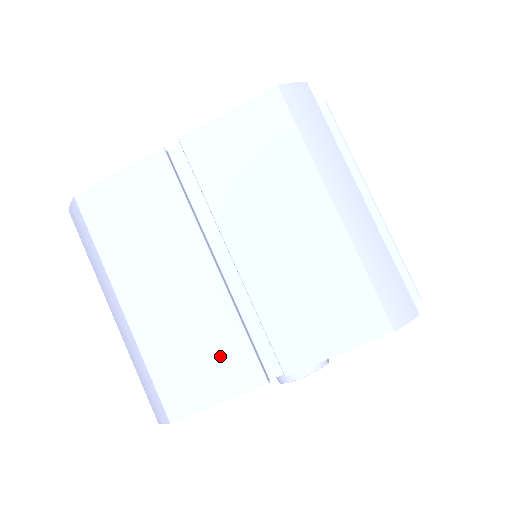
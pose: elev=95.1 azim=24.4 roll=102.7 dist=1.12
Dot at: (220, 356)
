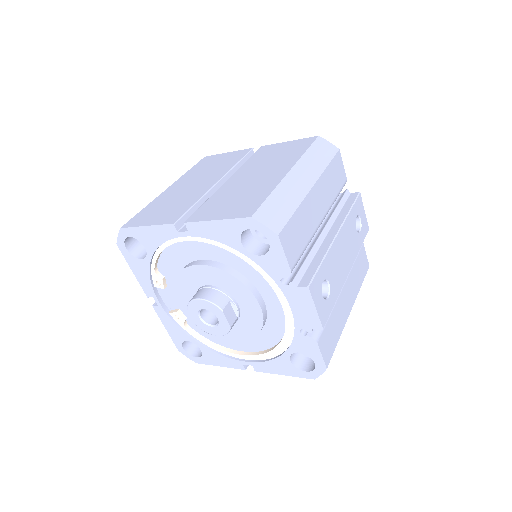
Dot at: (173, 210)
